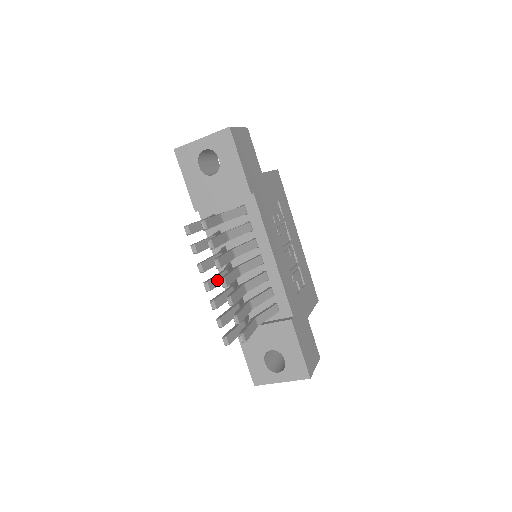
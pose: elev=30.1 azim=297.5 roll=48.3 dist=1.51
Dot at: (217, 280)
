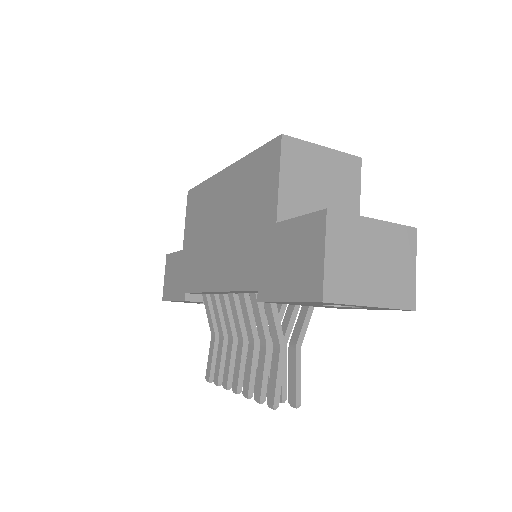
Dot at: (242, 369)
